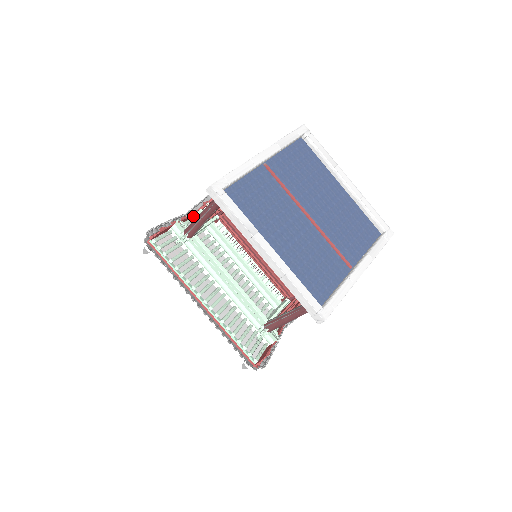
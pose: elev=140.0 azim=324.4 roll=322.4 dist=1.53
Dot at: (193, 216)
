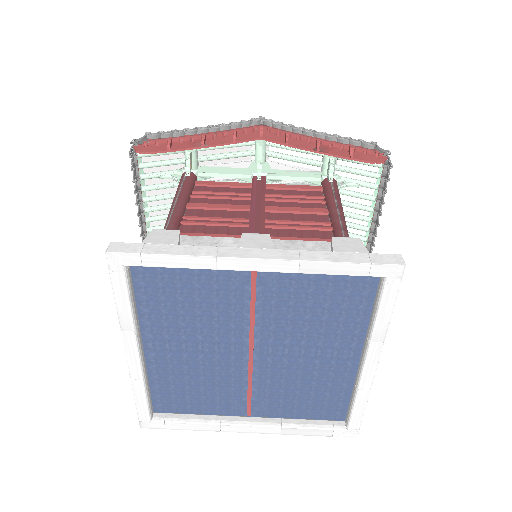
Dot at: (255, 138)
